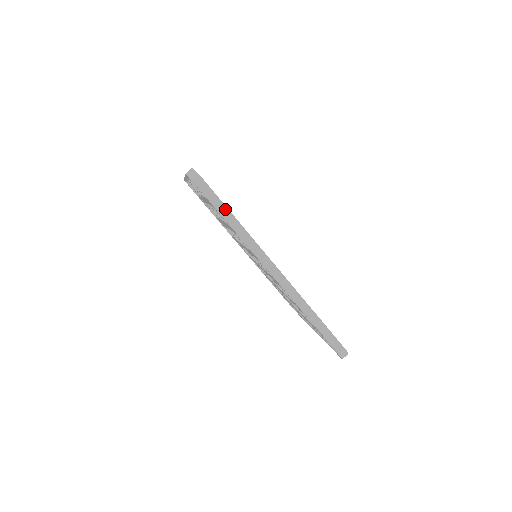
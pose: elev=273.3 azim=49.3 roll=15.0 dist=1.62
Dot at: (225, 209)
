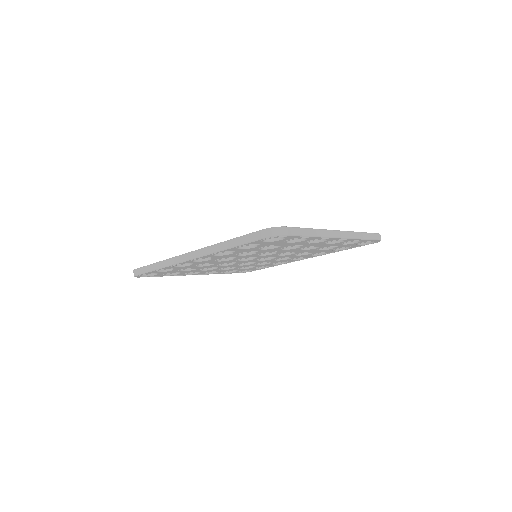
Dot at: (149, 267)
